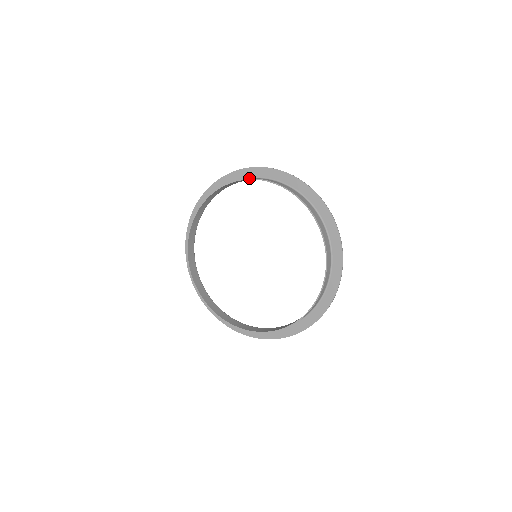
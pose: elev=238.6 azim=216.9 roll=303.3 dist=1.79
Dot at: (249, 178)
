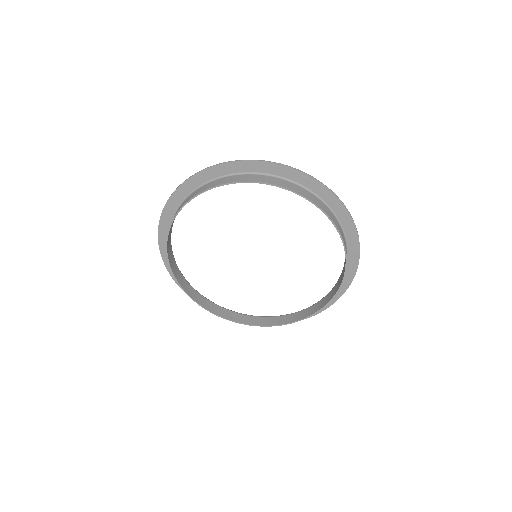
Dot at: (314, 203)
